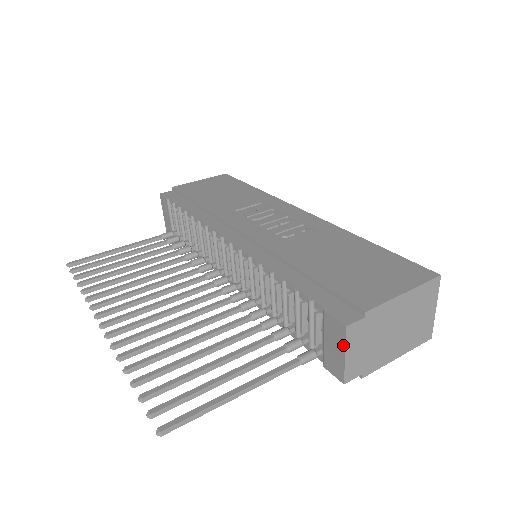
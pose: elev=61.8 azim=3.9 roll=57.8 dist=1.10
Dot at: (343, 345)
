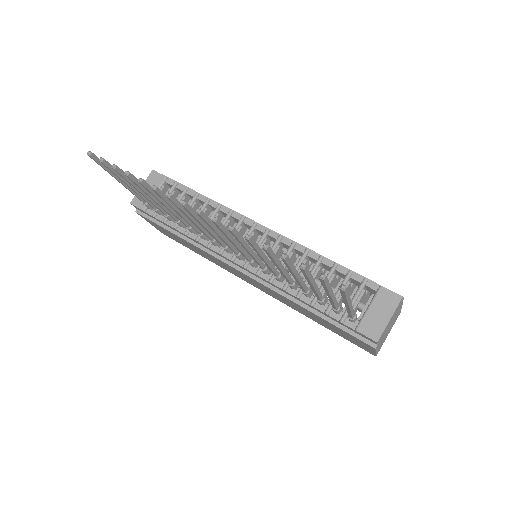
Dot at: (393, 310)
